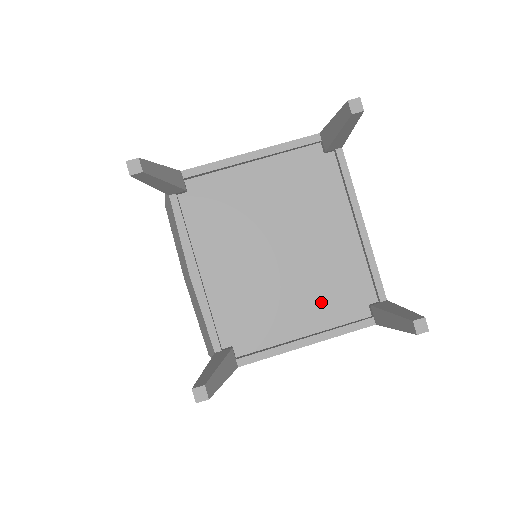
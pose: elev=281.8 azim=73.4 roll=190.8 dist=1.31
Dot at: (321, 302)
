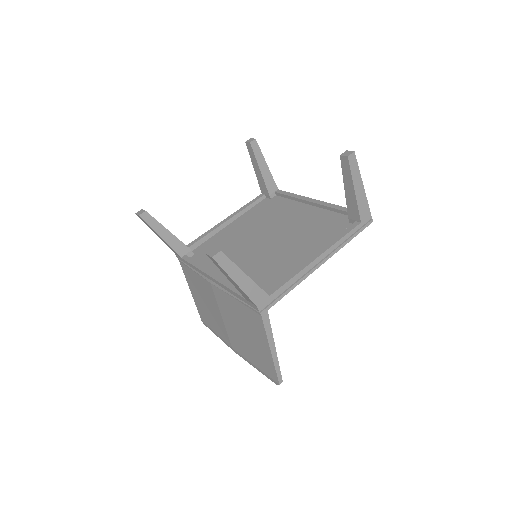
Dot at: (314, 241)
